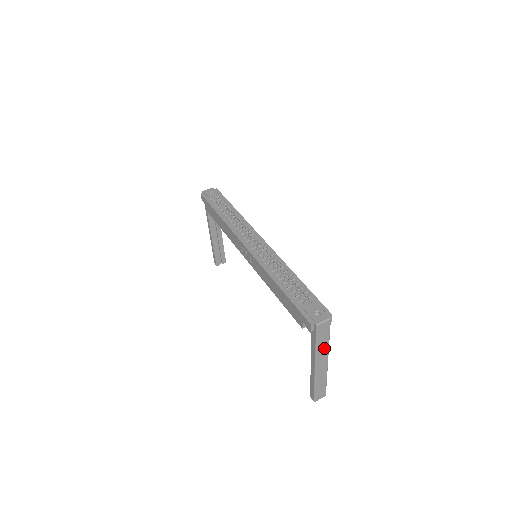
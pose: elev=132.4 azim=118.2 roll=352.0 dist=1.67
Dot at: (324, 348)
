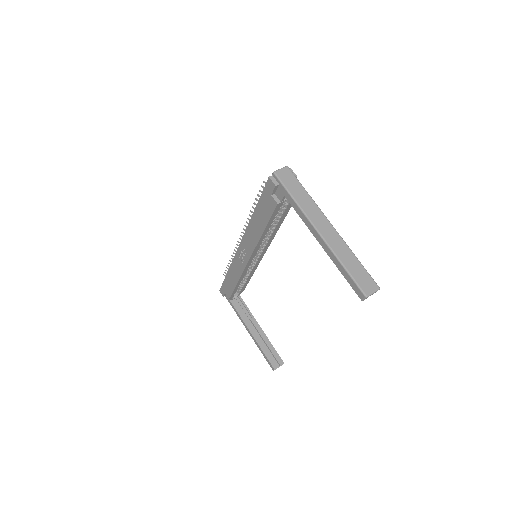
Dot at: (309, 204)
